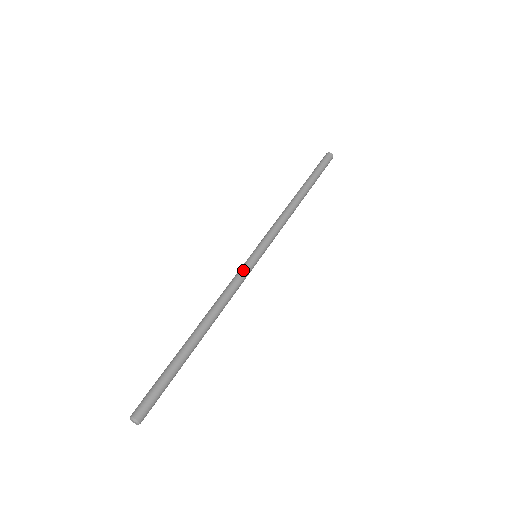
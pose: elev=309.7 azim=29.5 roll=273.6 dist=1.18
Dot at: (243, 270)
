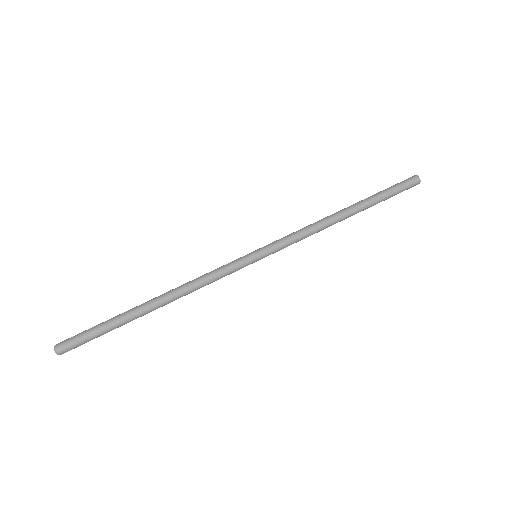
Dot at: (232, 266)
